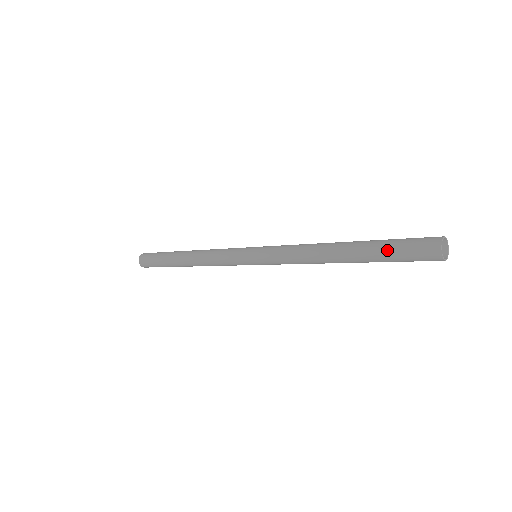
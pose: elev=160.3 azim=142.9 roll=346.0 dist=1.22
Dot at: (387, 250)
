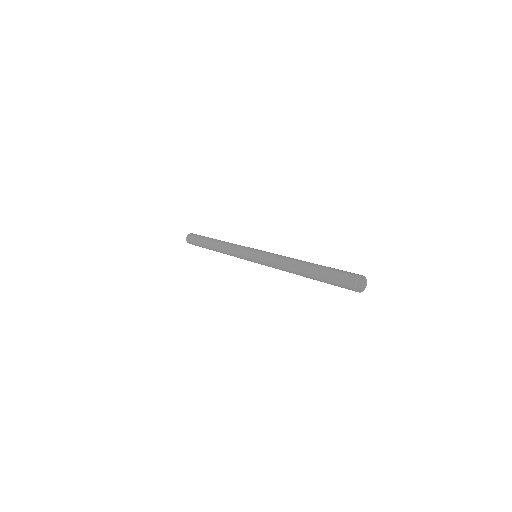
Dot at: (326, 277)
